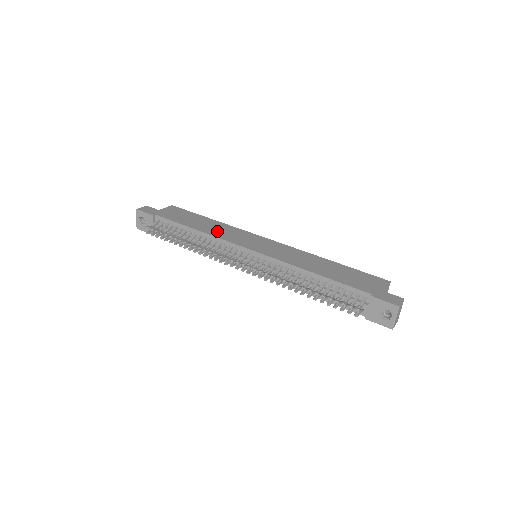
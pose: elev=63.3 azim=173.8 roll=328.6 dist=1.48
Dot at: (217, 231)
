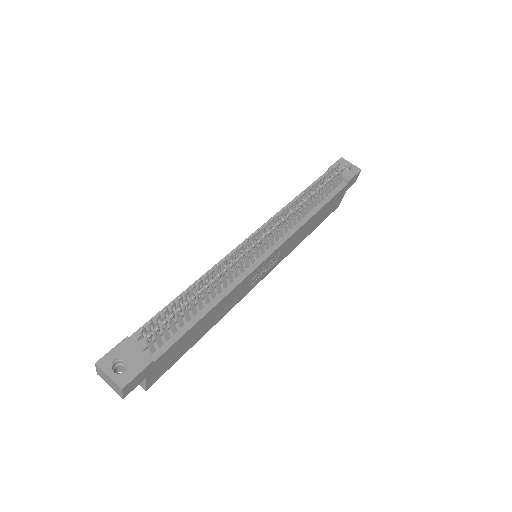
Dot at: occluded
